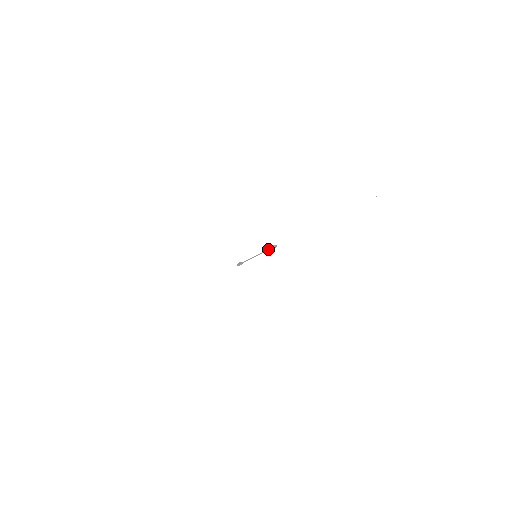
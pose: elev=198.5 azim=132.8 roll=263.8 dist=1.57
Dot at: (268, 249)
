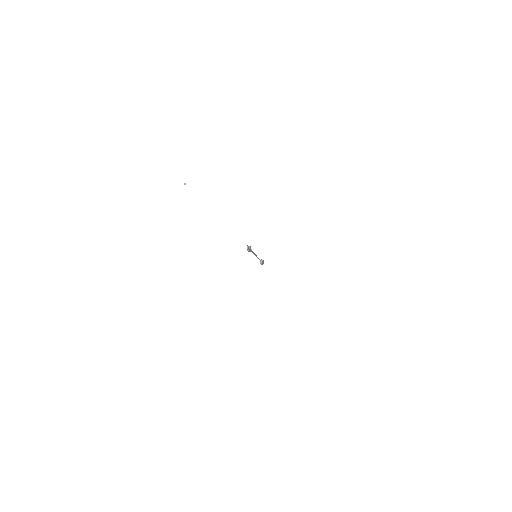
Dot at: (250, 250)
